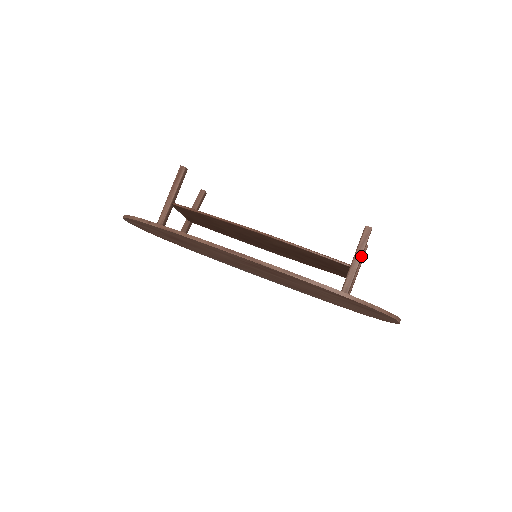
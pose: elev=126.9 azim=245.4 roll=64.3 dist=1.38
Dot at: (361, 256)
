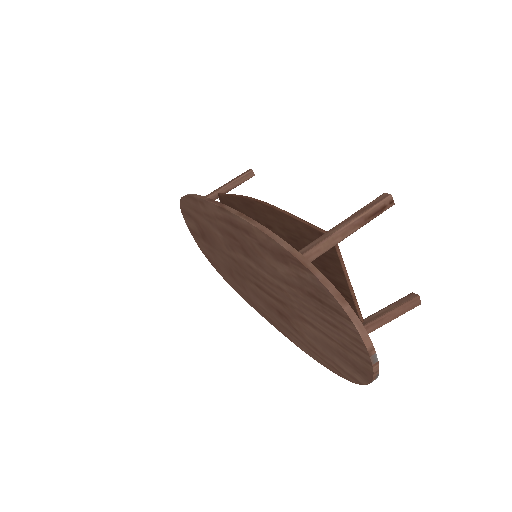
Dot at: (351, 221)
